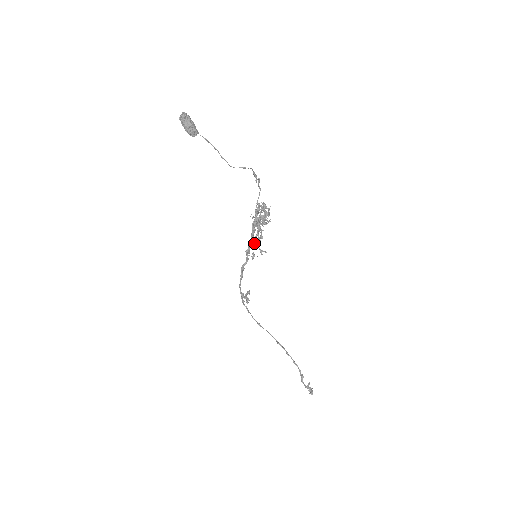
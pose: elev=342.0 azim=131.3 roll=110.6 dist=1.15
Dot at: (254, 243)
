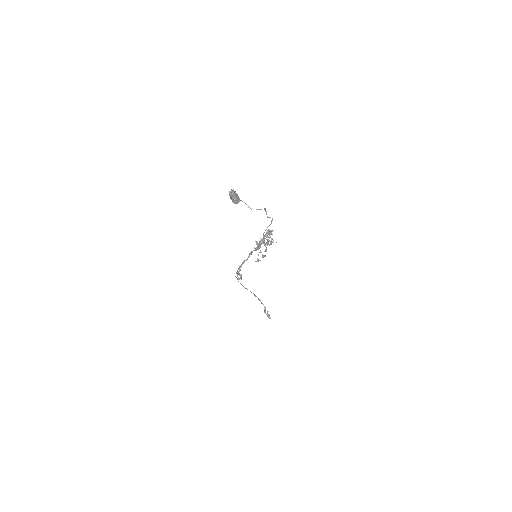
Dot at: occluded
